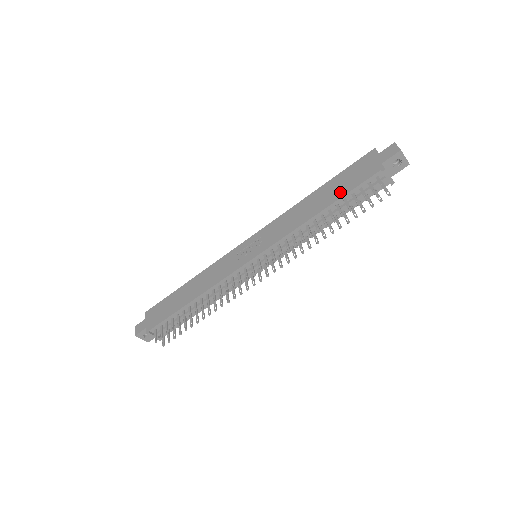
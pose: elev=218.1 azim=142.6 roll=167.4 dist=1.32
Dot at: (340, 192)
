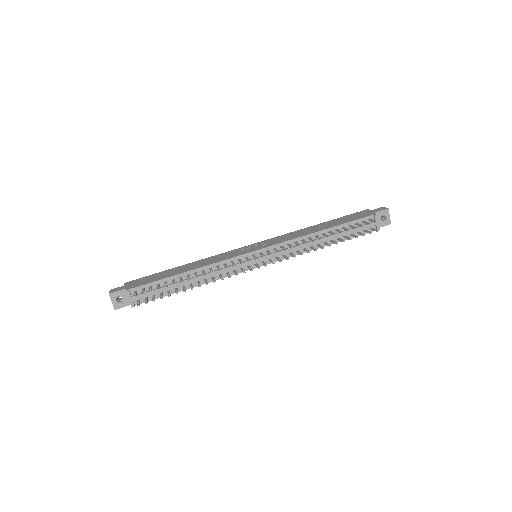
Dot at: (340, 223)
